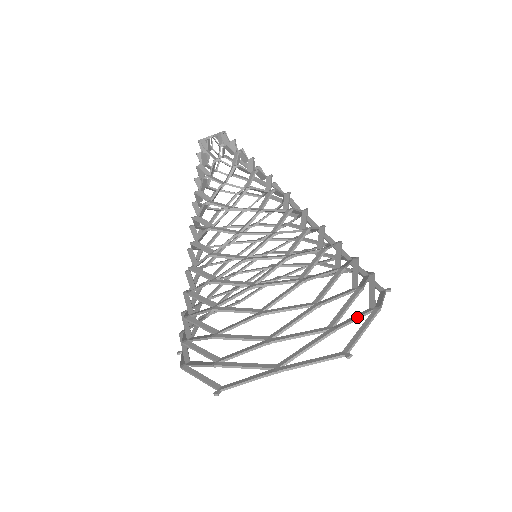
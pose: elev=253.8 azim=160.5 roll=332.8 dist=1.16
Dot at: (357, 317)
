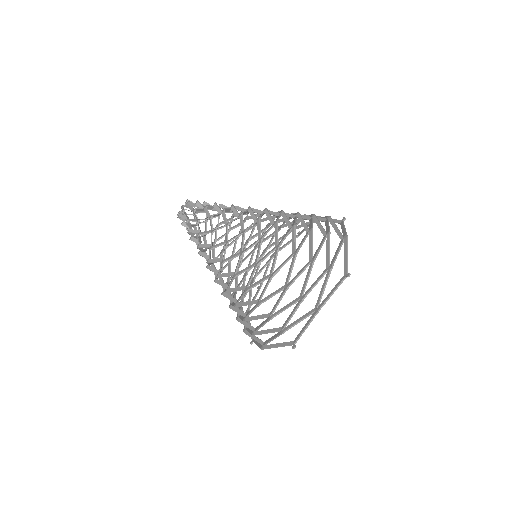
Dot at: (300, 320)
